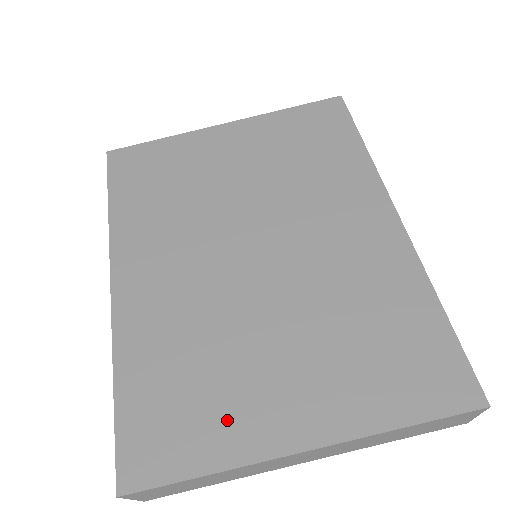
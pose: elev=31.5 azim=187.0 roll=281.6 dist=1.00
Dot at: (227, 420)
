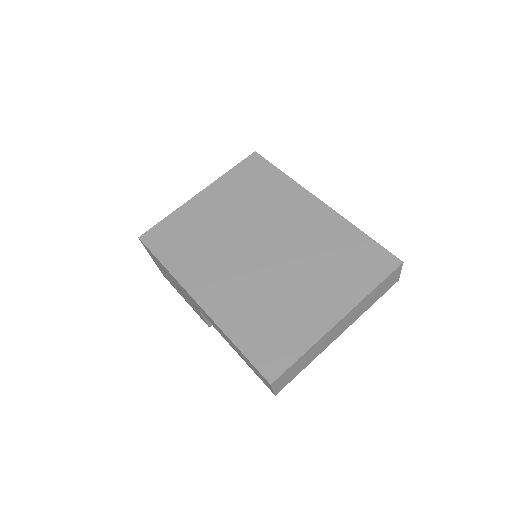
Dot at: (299, 327)
